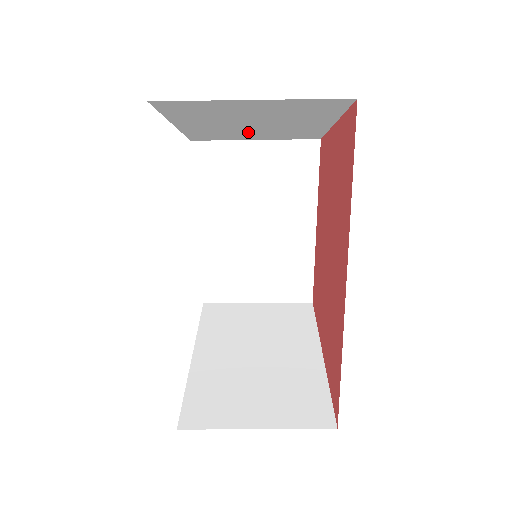
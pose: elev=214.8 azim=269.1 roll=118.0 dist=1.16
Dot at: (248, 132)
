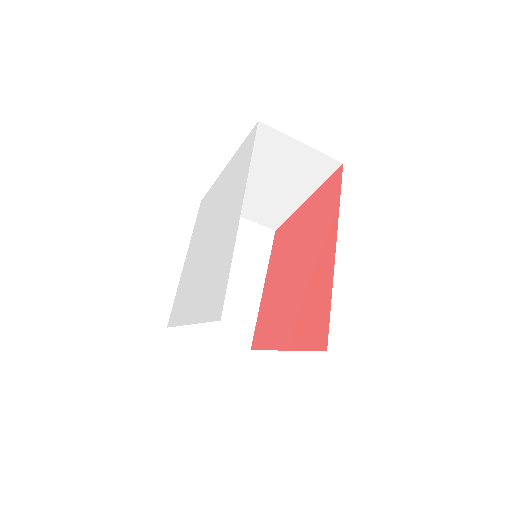
Dot at: (251, 197)
